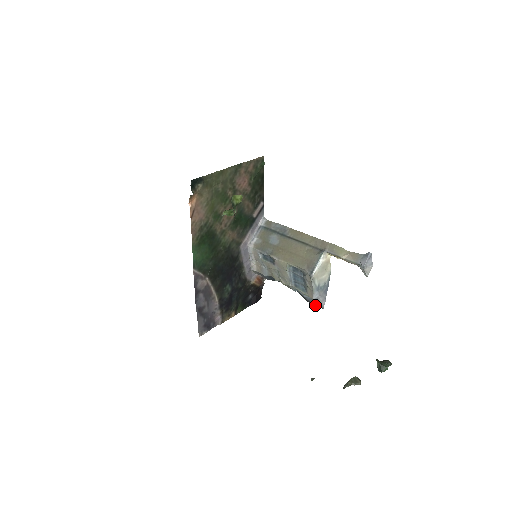
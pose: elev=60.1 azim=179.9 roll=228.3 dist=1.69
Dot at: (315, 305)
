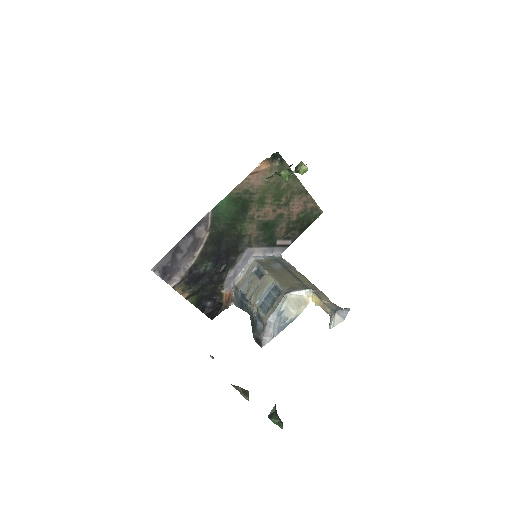
Dot at: (258, 339)
